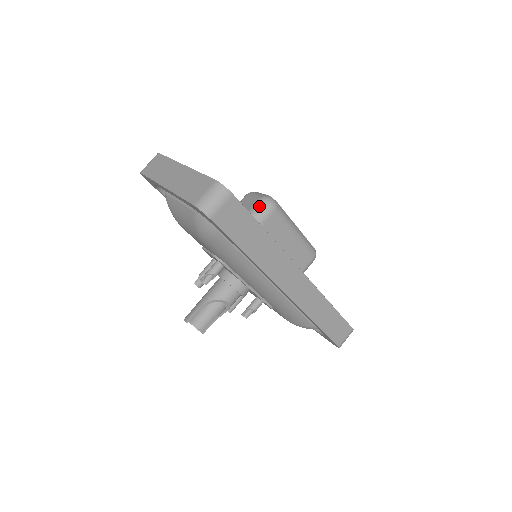
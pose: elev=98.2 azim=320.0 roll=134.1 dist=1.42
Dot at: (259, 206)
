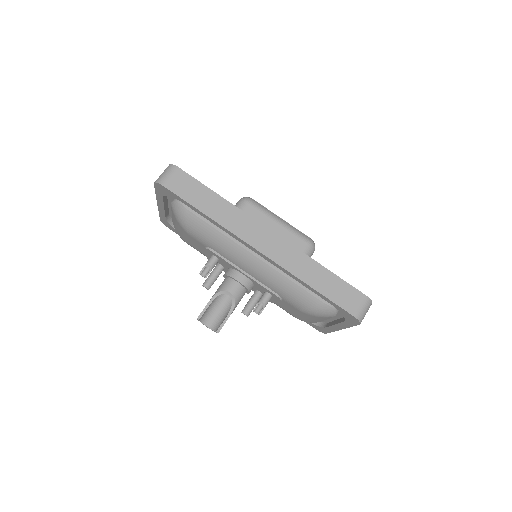
Dot at: (236, 204)
